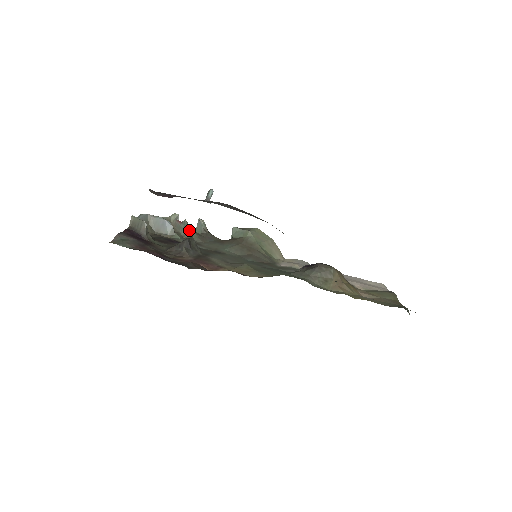
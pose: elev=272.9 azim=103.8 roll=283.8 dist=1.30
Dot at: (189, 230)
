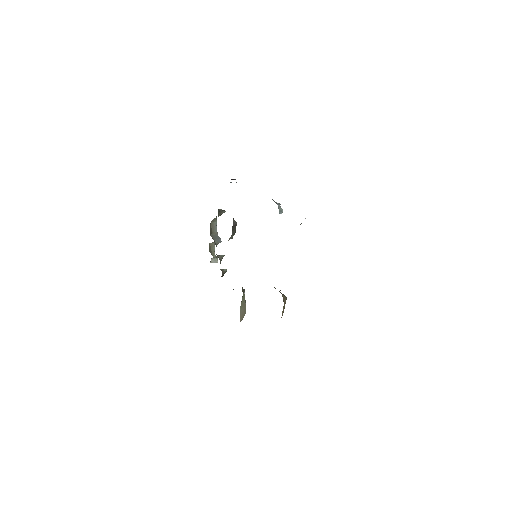
Dot at: (221, 257)
